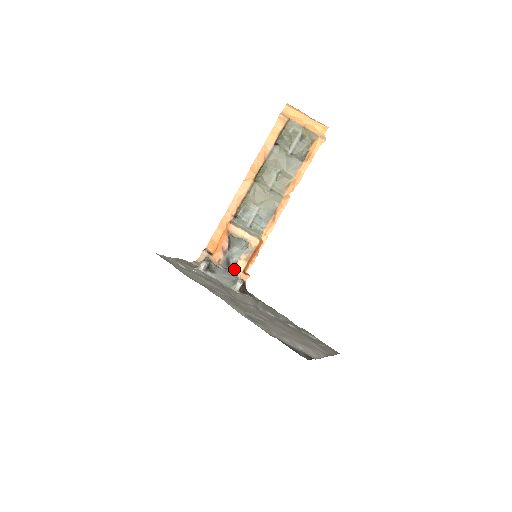
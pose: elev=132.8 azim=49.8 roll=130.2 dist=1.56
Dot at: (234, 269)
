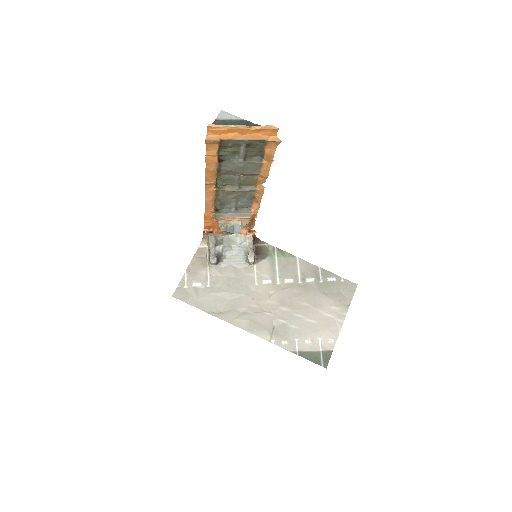
Dot at: occluded
